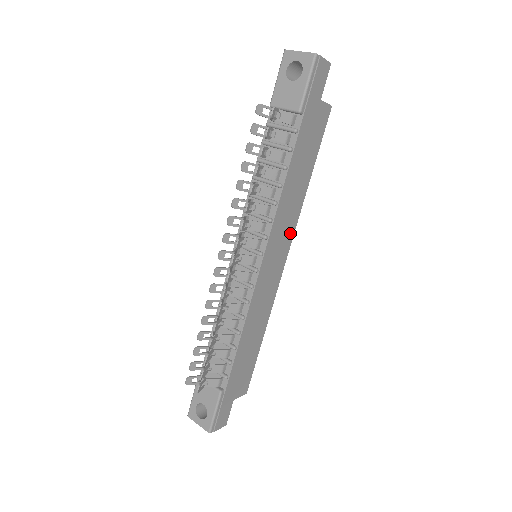
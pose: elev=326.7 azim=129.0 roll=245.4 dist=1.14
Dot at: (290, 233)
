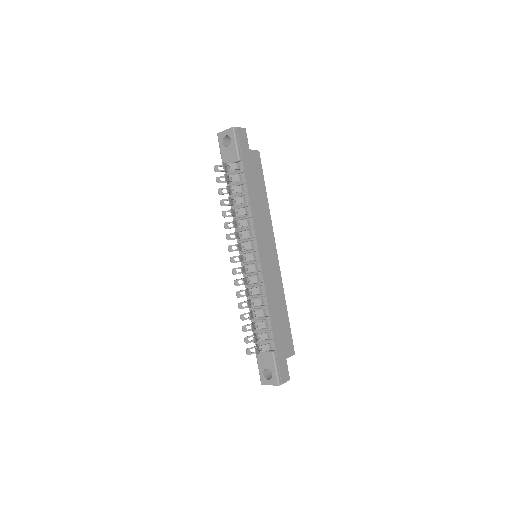
Dot at: (270, 233)
